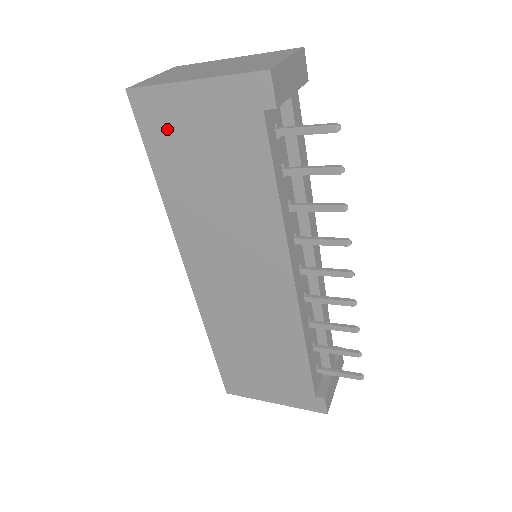
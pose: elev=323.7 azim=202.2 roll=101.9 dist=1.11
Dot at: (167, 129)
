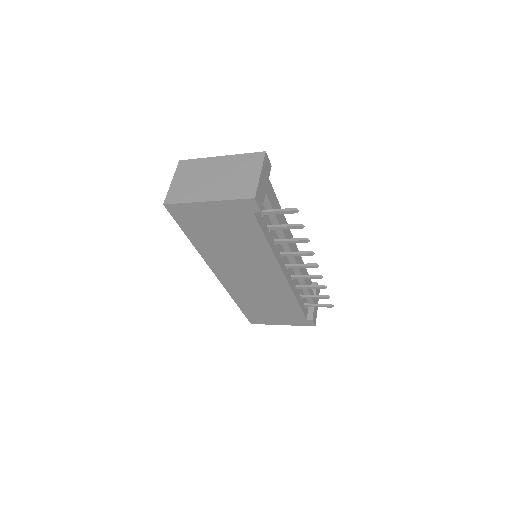
Dot at: (194, 220)
